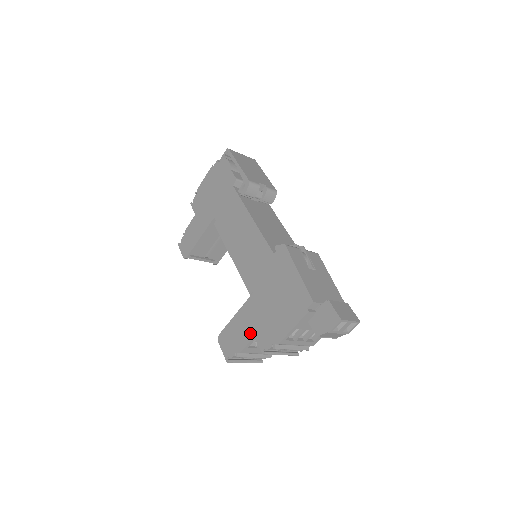
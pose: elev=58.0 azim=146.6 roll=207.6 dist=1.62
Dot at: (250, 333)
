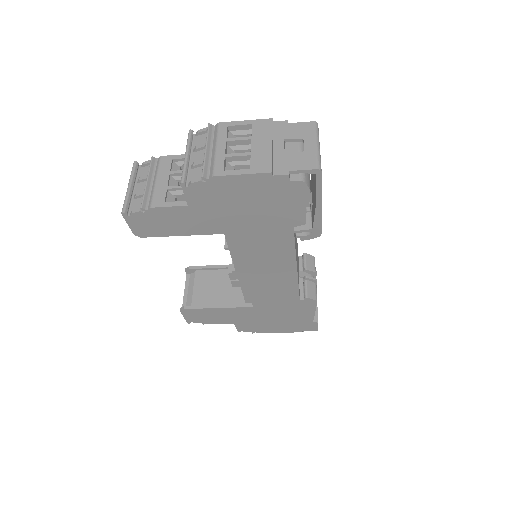
Dot at: (231, 322)
